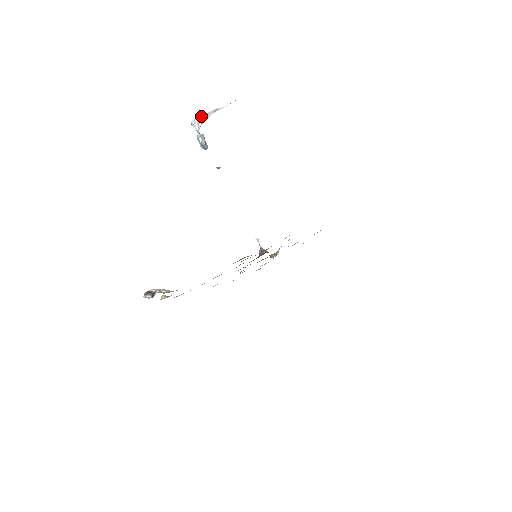
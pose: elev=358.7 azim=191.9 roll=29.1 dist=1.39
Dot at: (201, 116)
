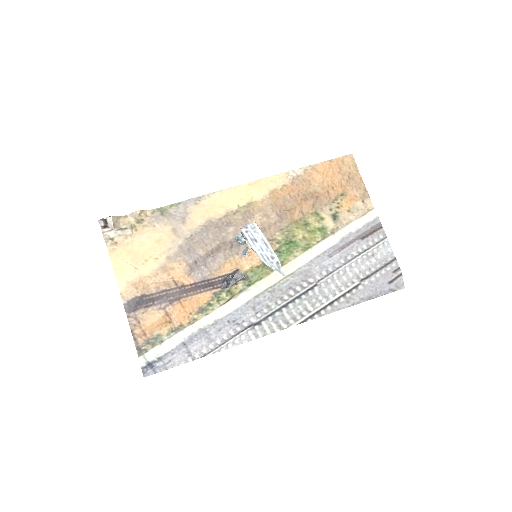
Dot at: (250, 247)
